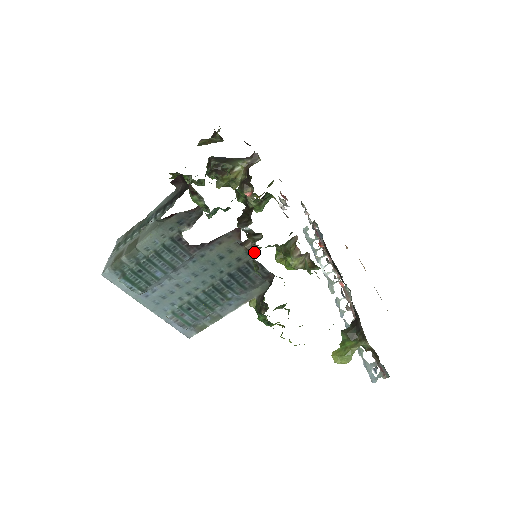
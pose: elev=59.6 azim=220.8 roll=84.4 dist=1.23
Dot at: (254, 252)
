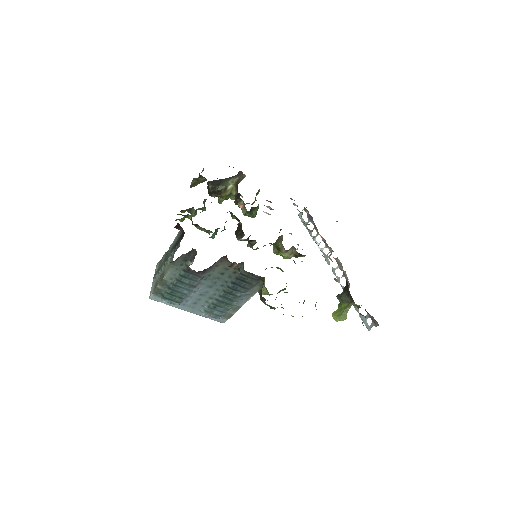
Dot at: occluded
